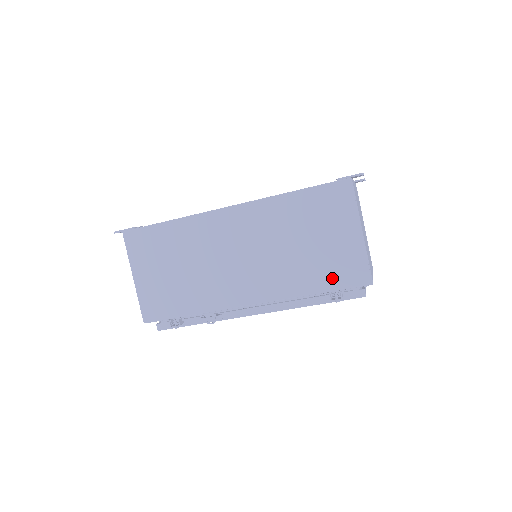
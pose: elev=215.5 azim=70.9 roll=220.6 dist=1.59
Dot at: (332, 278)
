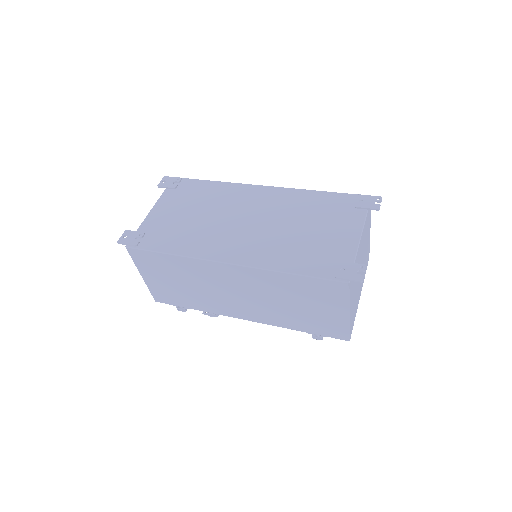
Dot at: (316, 329)
